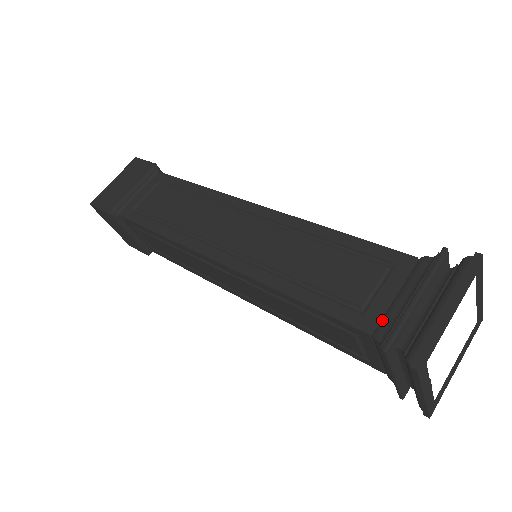
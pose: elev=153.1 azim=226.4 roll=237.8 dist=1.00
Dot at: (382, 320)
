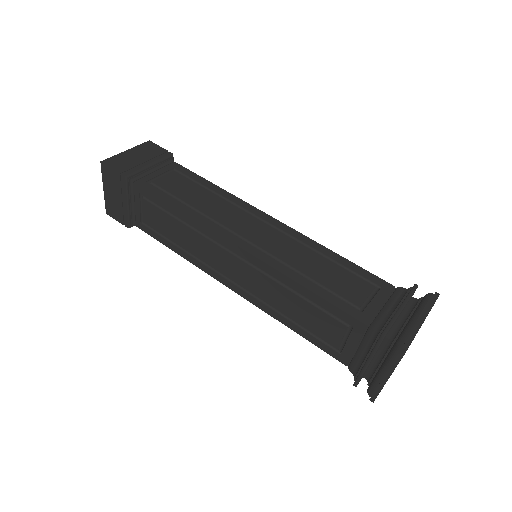
Dot at: (376, 318)
